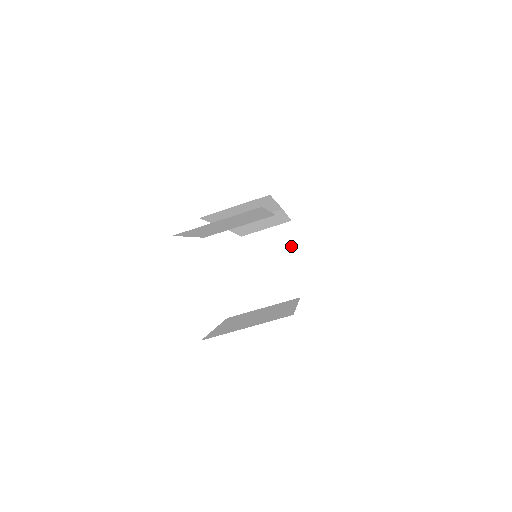
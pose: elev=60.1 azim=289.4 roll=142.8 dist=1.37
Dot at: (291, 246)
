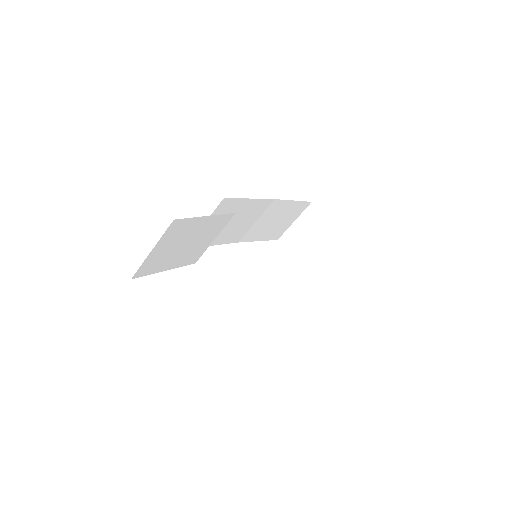
Dot at: (322, 226)
